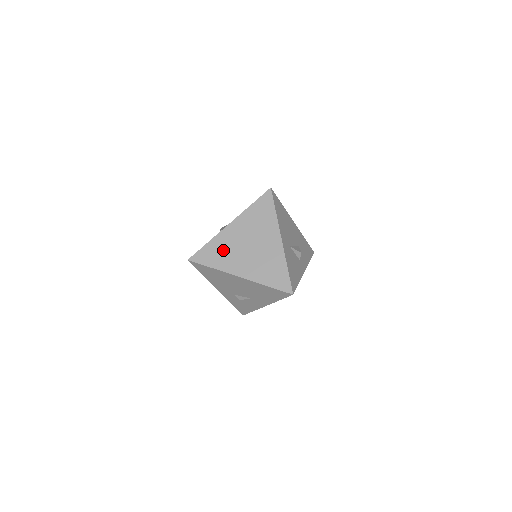
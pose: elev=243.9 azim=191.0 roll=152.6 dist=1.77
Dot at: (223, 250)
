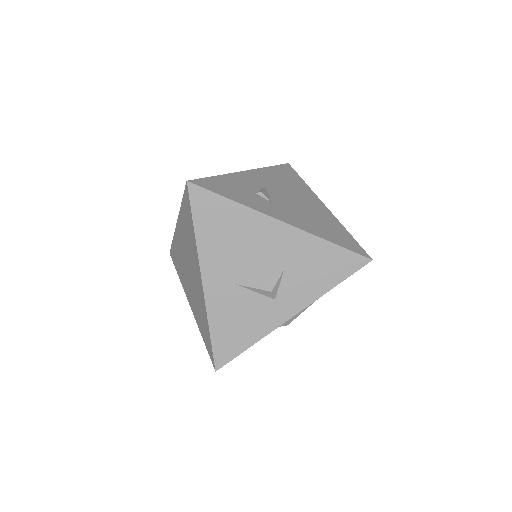
Dot at: (179, 259)
